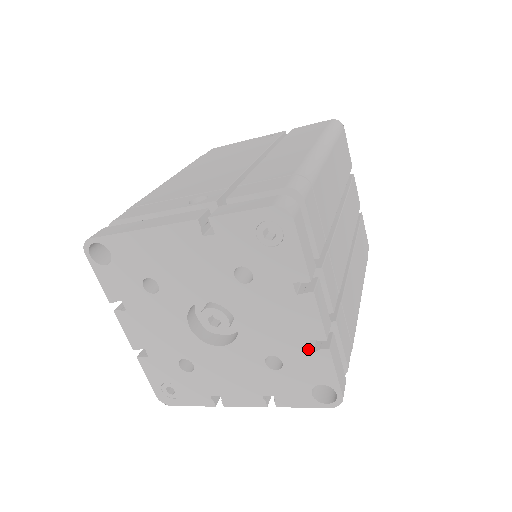
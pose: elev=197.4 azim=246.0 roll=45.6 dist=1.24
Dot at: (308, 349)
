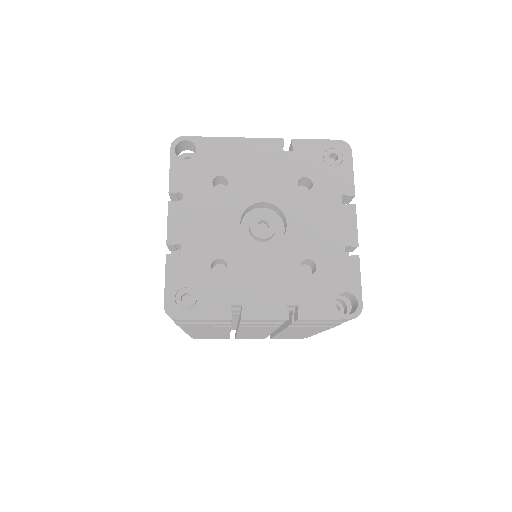
Dot at: (342, 254)
